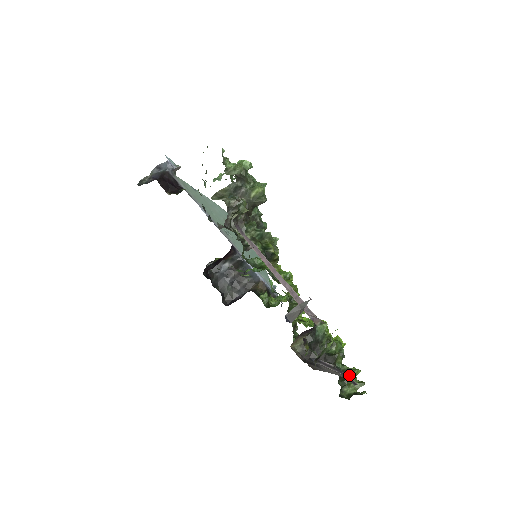
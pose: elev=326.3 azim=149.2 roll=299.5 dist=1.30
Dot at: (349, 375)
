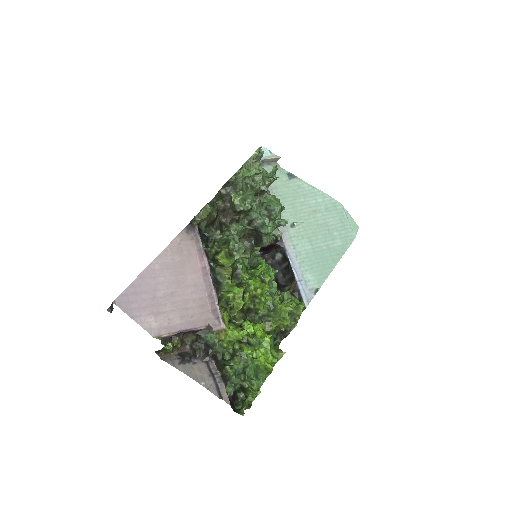
Dot at: (246, 393)
